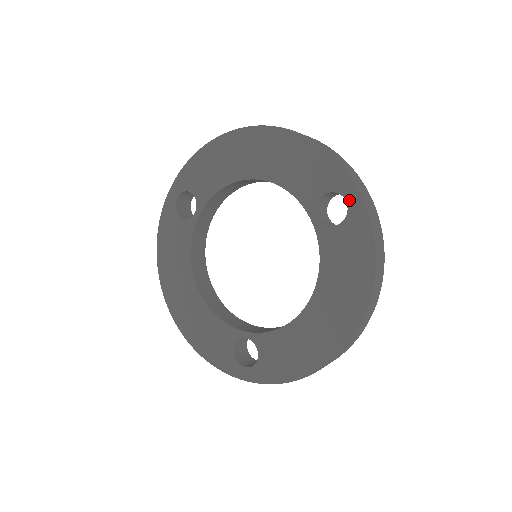
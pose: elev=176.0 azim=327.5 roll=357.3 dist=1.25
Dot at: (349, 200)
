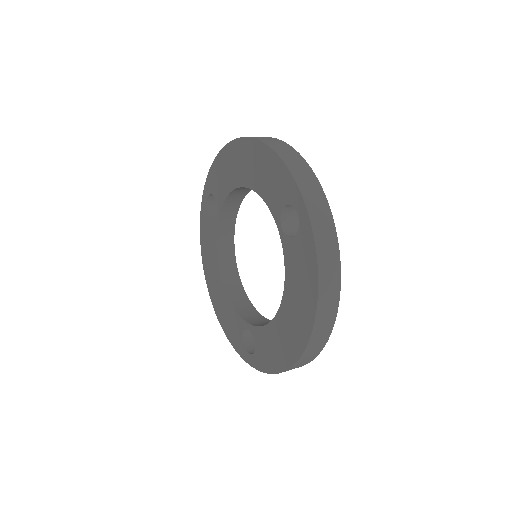
Dot at: (299, 214)
